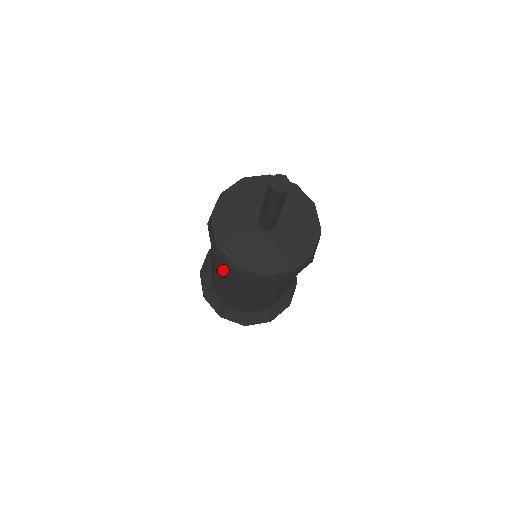
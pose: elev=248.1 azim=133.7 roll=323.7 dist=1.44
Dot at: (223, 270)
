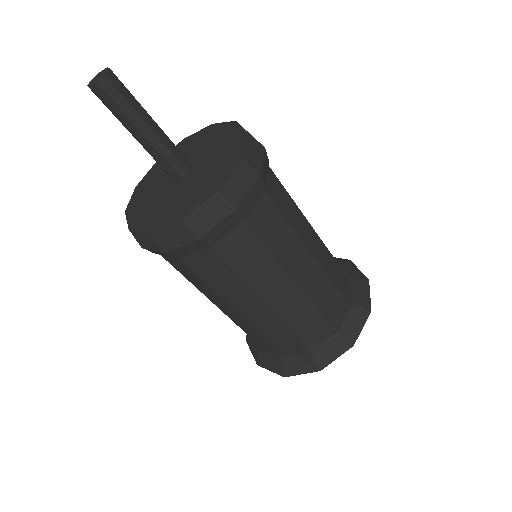
Dot at: (214, 275)
